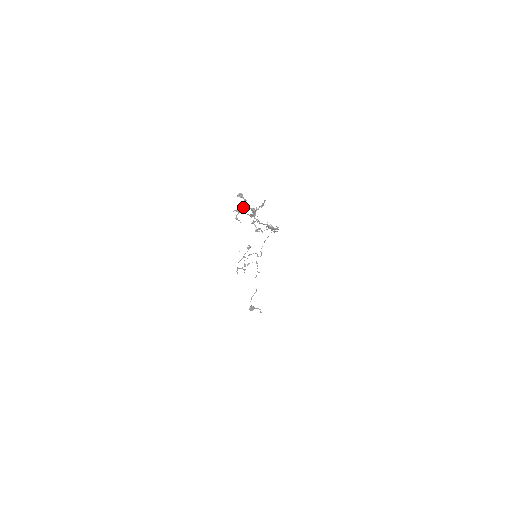
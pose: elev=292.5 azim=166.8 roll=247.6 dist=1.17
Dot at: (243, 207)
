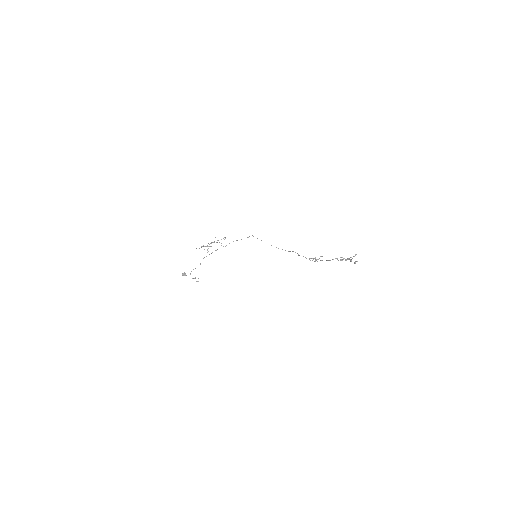
Dot at: (351, 259)
